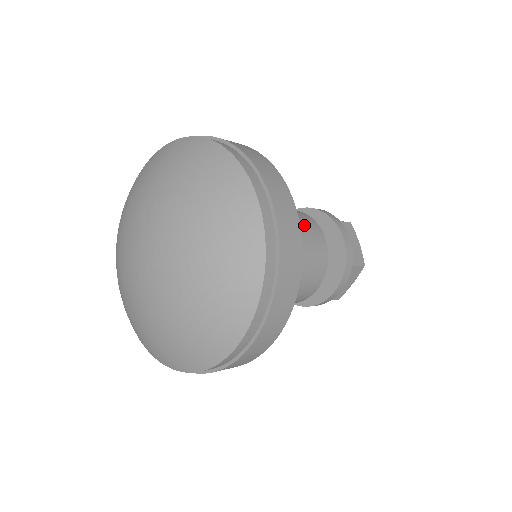
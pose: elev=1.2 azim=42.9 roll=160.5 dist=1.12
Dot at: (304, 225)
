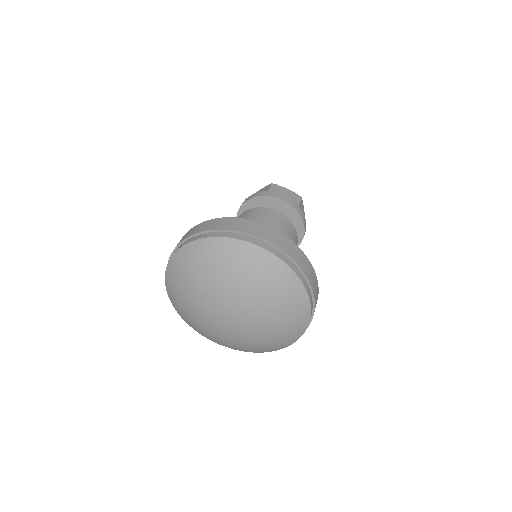
Dot at: (291, 238)
